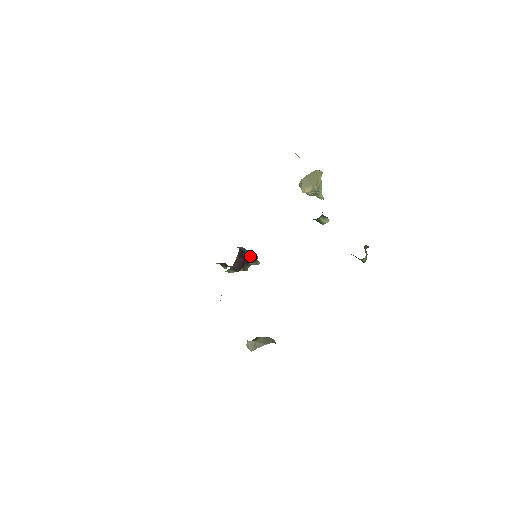
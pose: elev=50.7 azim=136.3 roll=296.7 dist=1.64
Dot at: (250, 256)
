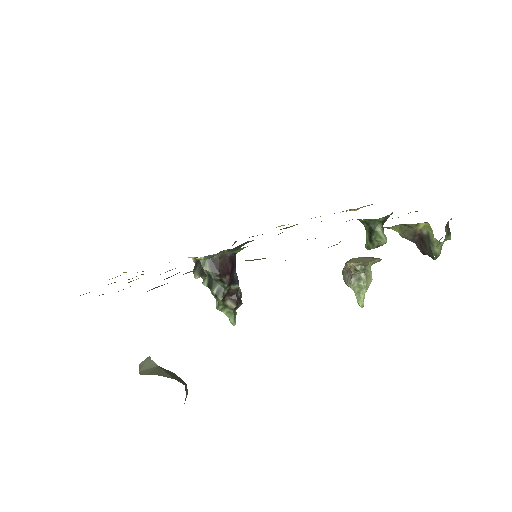
Dot at: (238, 283)
